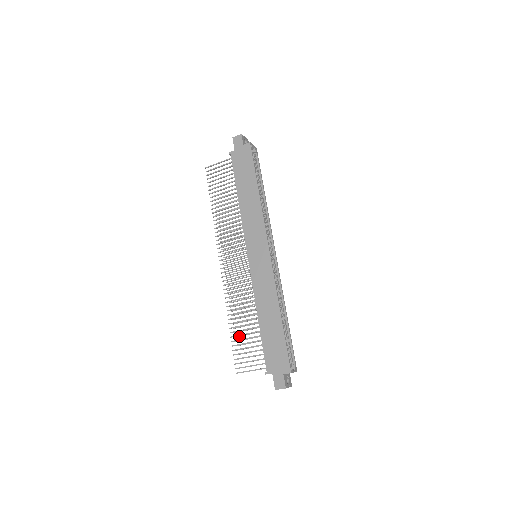
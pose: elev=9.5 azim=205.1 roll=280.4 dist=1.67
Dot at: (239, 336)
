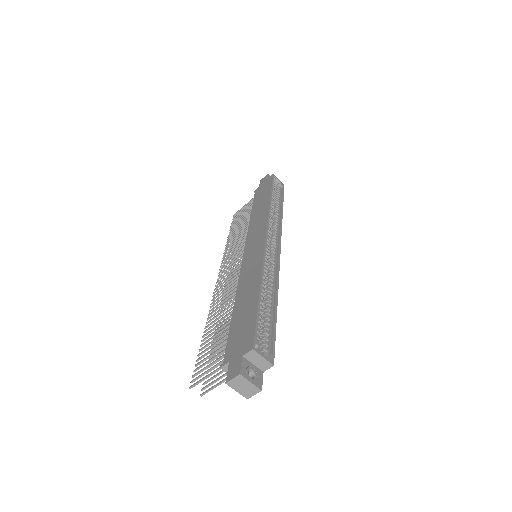
Dot at: occluded
